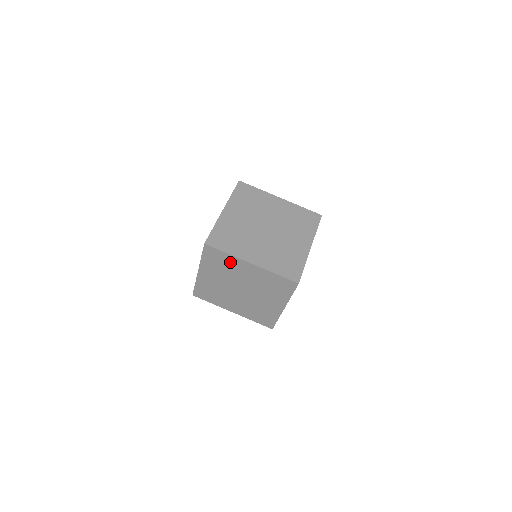
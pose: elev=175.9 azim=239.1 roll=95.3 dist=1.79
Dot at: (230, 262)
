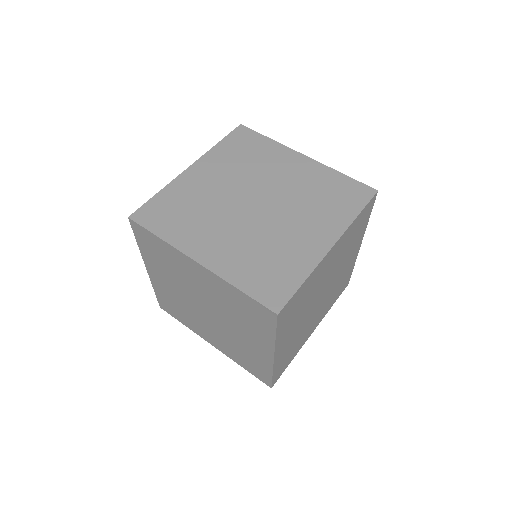
Dot at: (171, 256)
